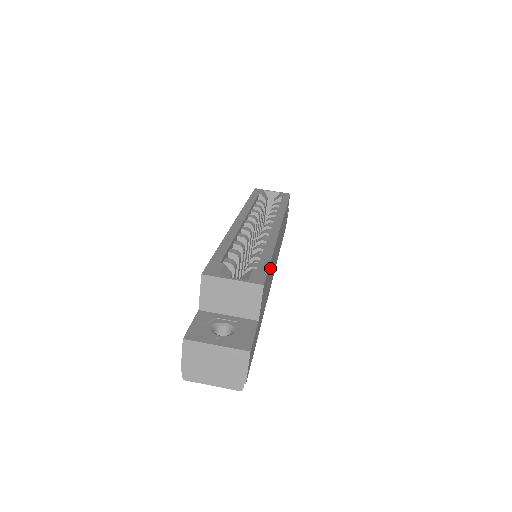
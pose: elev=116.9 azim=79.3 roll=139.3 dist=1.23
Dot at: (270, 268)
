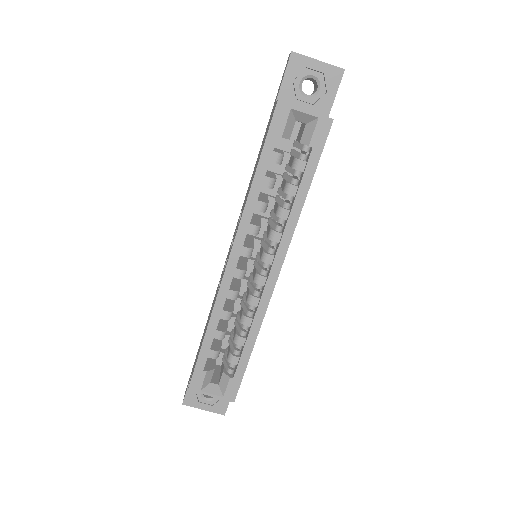
Dot at: occluded
